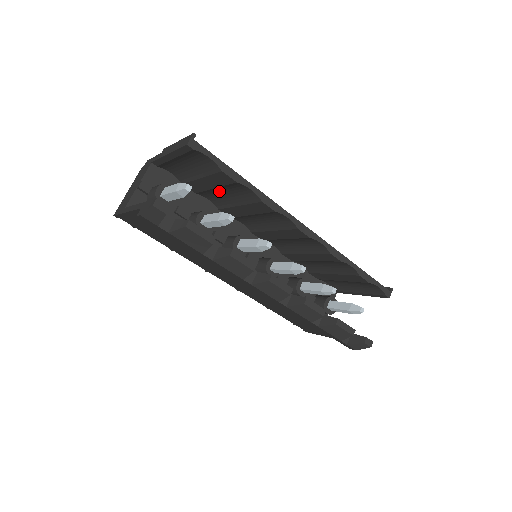
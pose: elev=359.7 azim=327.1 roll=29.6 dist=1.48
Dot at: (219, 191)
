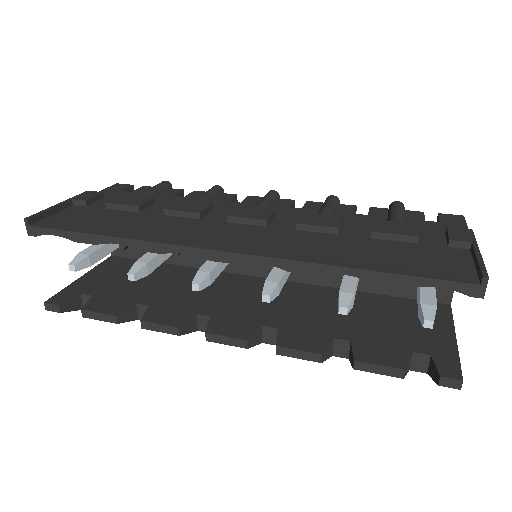
Dot at: occluded
